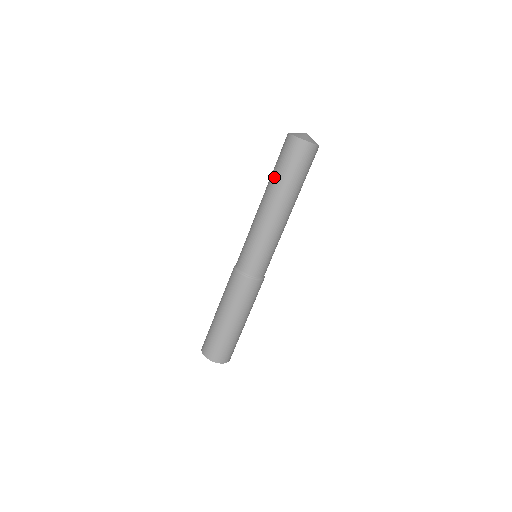
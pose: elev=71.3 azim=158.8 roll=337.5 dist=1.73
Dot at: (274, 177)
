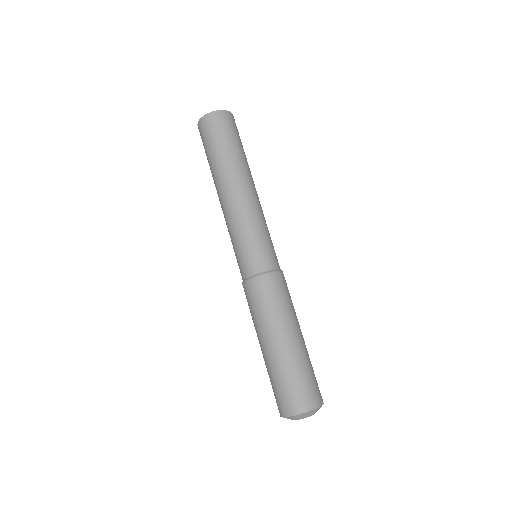
Dot at: (210, 167)
